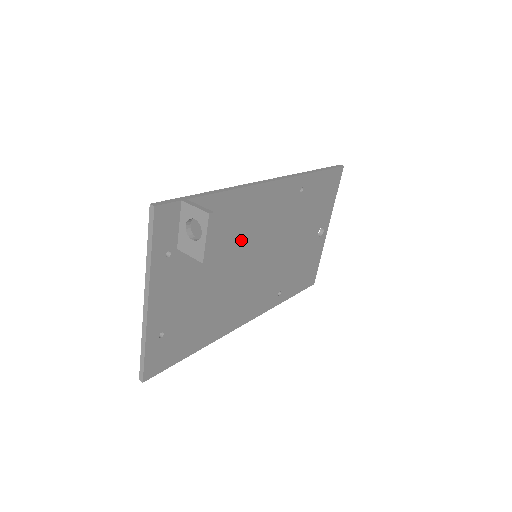
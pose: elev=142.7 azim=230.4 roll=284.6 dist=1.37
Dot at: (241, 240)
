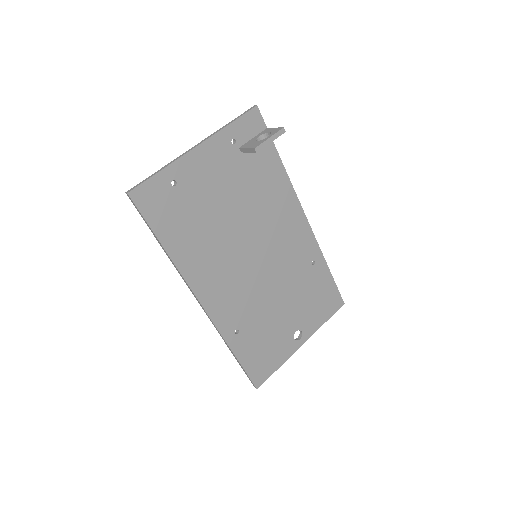
Dot at: (262, 220)
